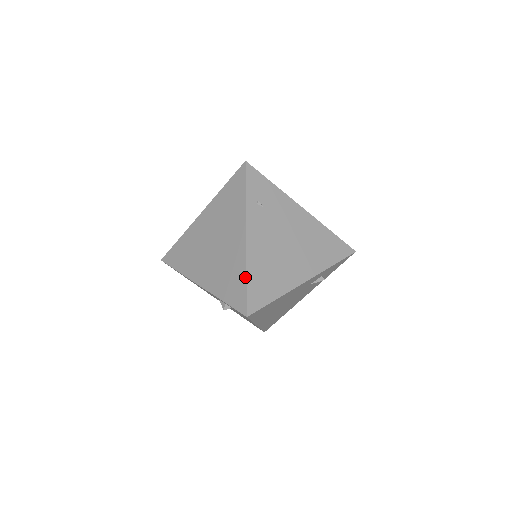
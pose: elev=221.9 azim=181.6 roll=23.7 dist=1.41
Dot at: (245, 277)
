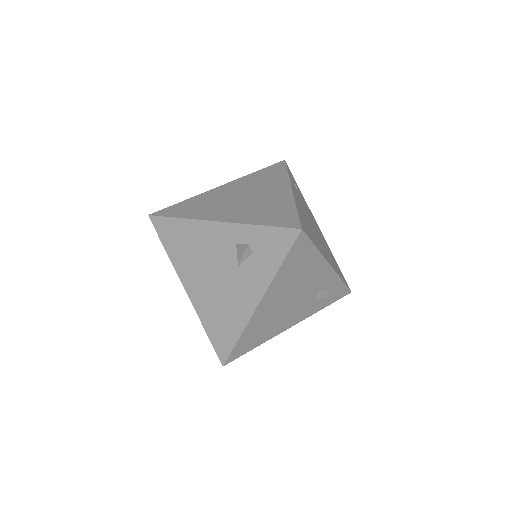
Dot at: (295, 208)
